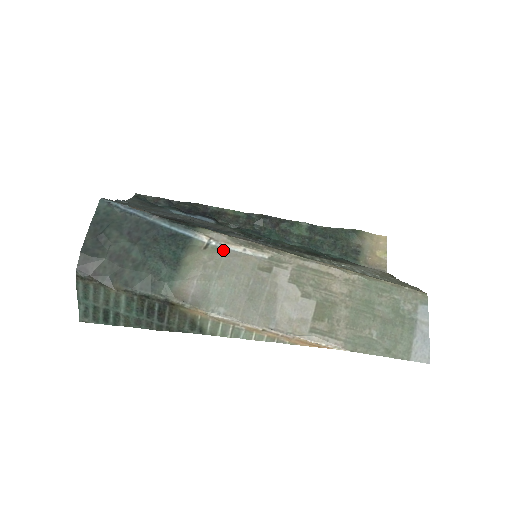
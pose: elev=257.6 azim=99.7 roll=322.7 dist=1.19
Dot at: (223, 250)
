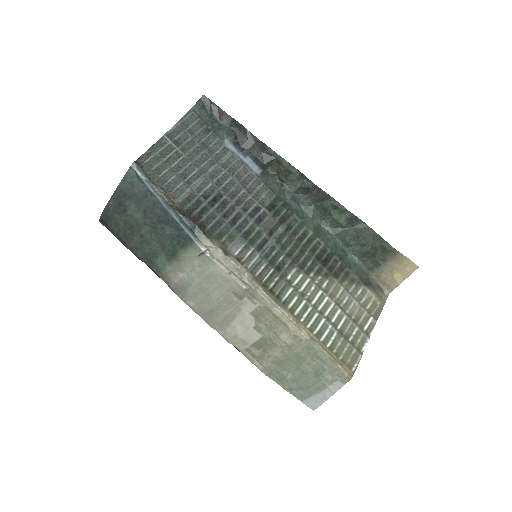
Dot at: (213, 264)
